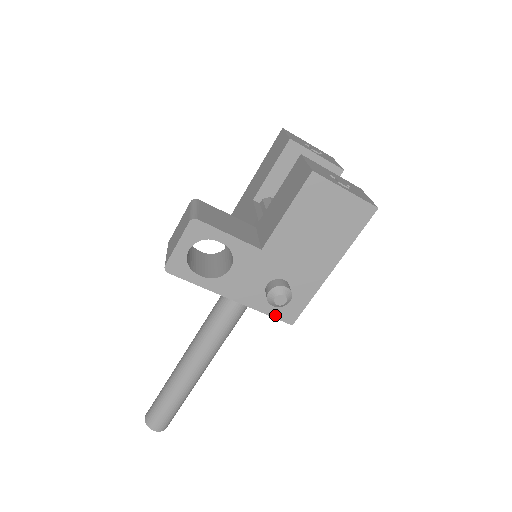
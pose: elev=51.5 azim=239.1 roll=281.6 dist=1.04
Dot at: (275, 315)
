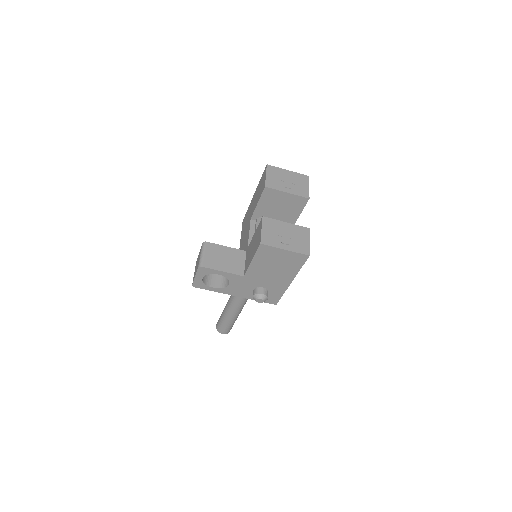
Dot at: occluded
